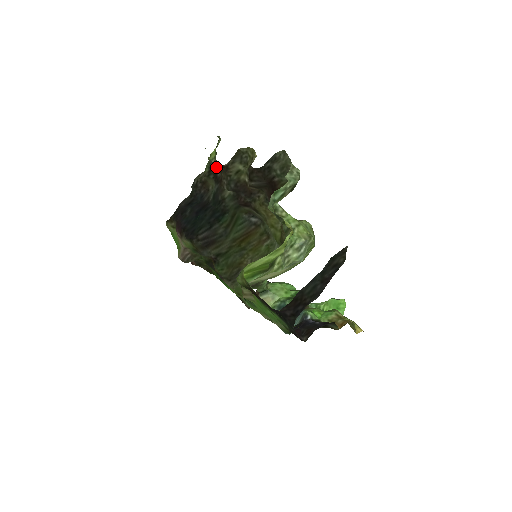
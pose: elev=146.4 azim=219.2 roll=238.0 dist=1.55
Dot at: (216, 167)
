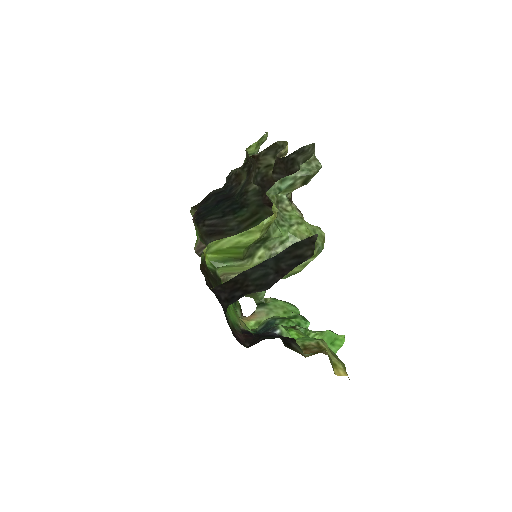
Dot at: (250, 158)
